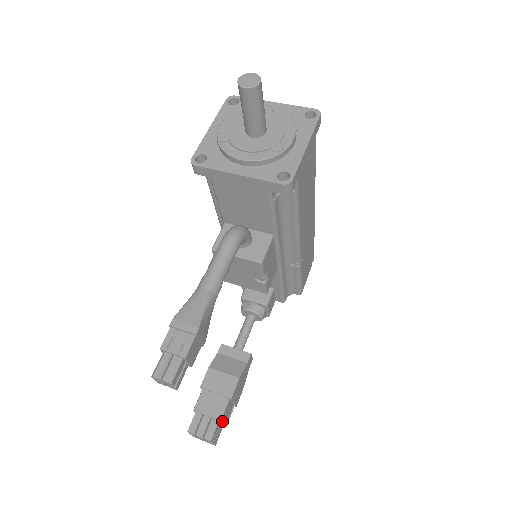
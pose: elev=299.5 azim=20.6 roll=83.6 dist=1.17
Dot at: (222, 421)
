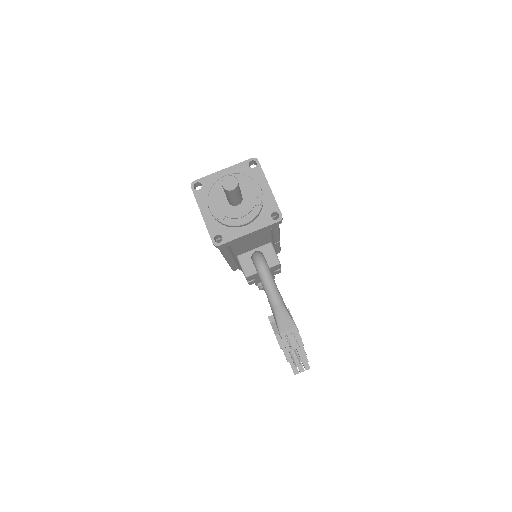
Dot at: (306, 354)
